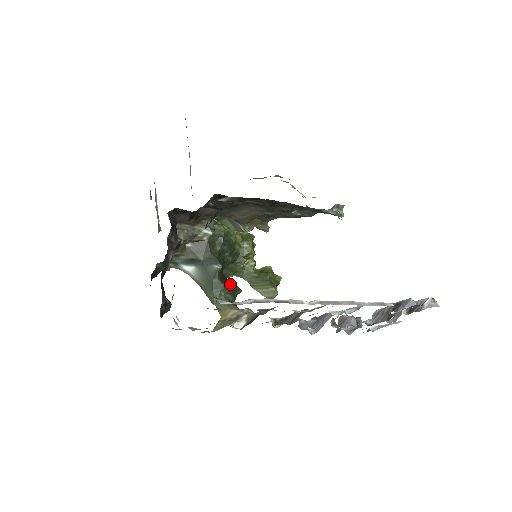
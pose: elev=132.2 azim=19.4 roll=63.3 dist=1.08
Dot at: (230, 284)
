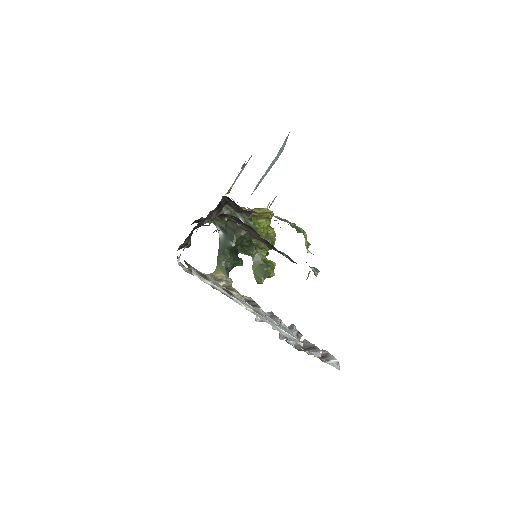
Dot at: (236, 257)
